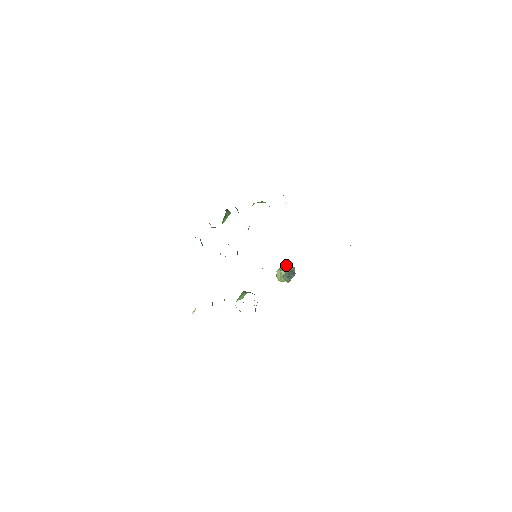
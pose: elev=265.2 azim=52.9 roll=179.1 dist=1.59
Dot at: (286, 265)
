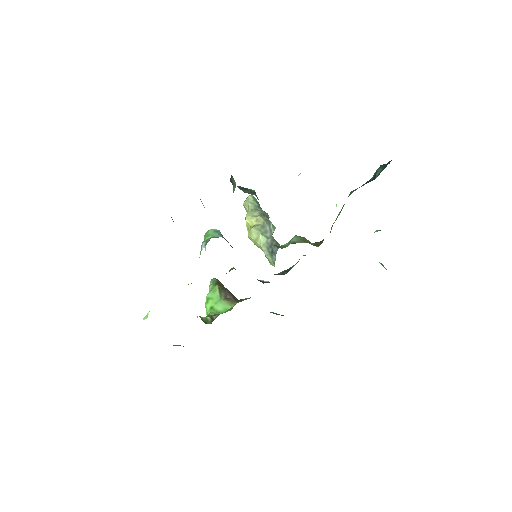
Dot at: (265, 222)
